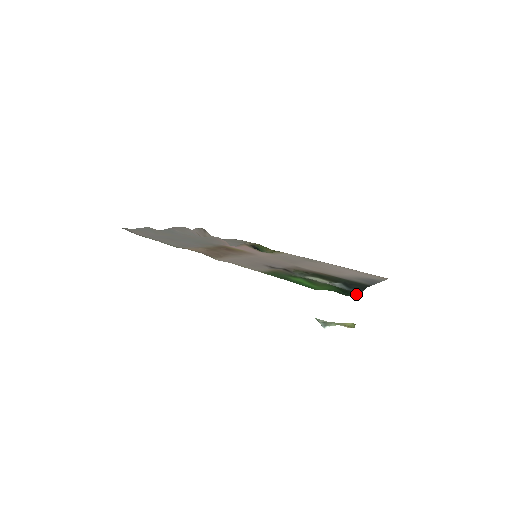
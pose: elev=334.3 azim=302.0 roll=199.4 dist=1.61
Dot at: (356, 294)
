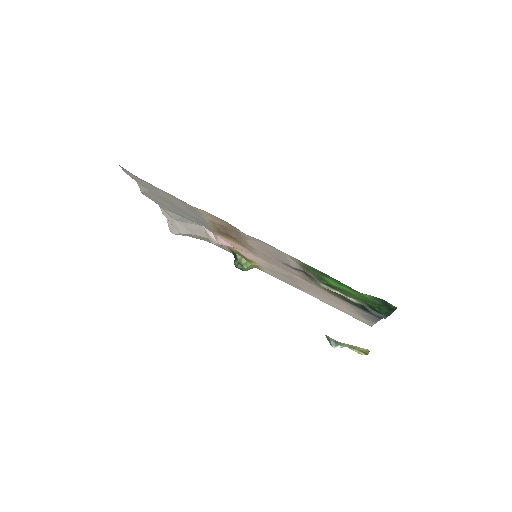
Dot at: occluded
